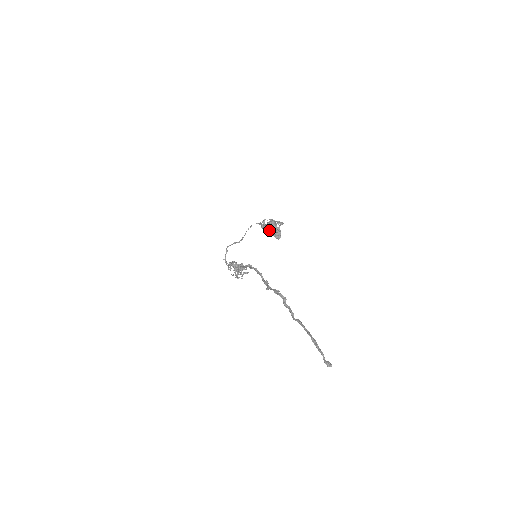
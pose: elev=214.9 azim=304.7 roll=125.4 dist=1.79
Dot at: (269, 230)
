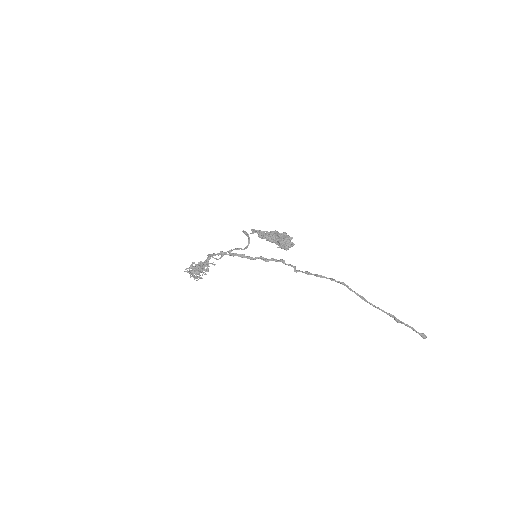
Dot at: (284, 237)
